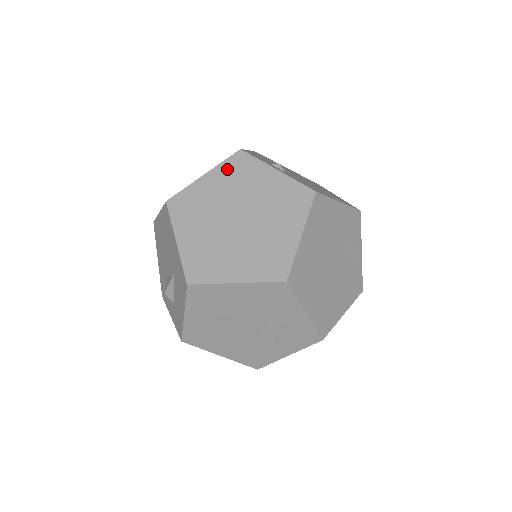
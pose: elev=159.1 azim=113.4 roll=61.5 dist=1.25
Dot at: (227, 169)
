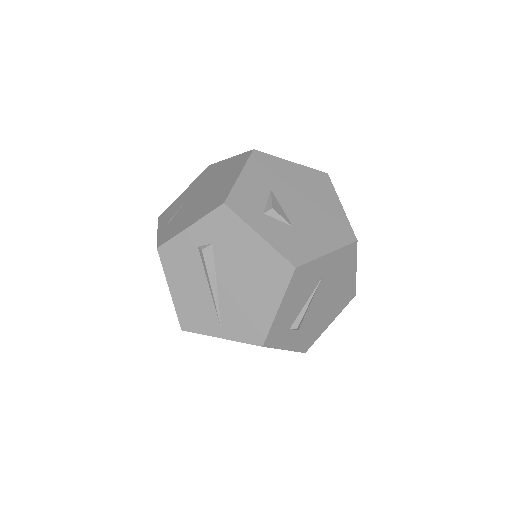
Dot at: occluded
